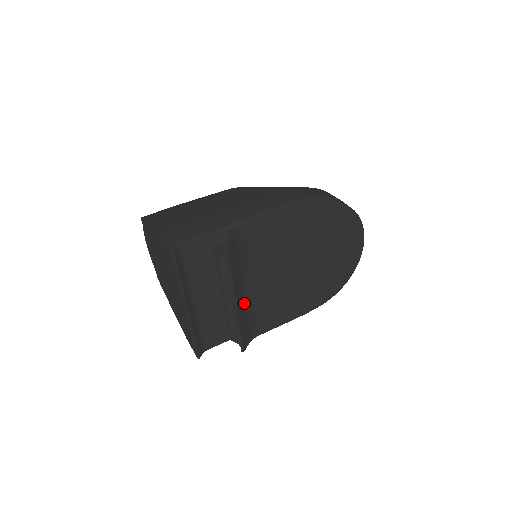
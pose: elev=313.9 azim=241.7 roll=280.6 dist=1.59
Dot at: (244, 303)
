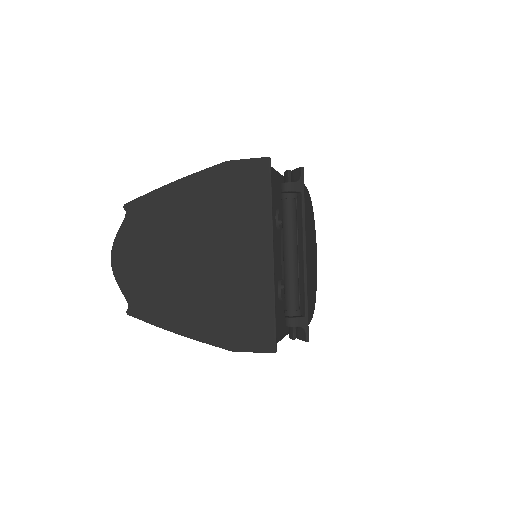
Dot at: occluded
